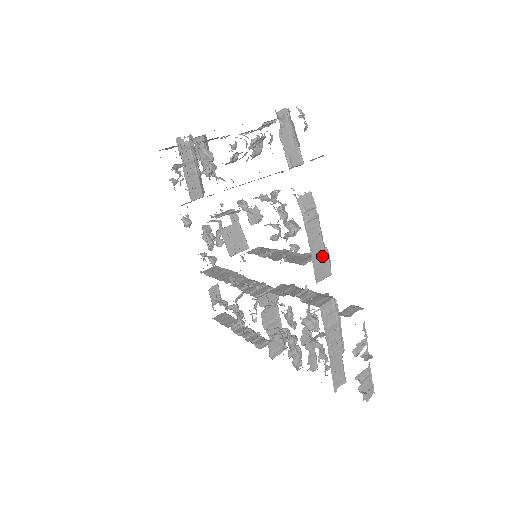
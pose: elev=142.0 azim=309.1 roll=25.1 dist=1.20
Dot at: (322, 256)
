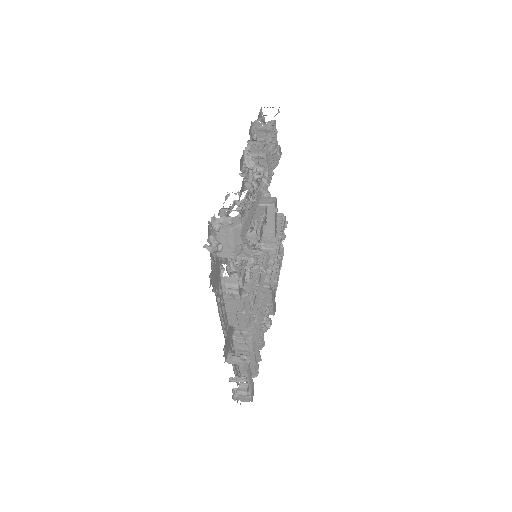
Dot at: (239, 315)
